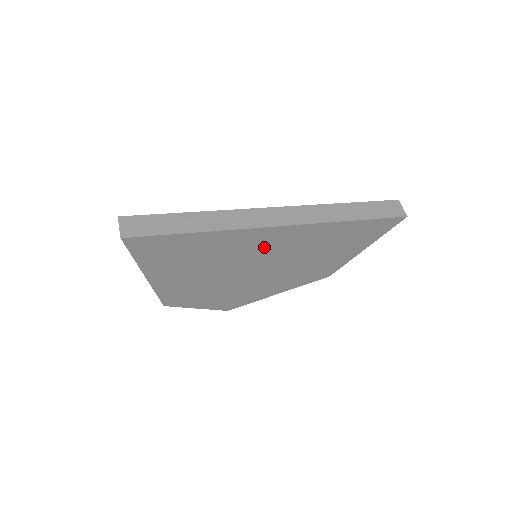
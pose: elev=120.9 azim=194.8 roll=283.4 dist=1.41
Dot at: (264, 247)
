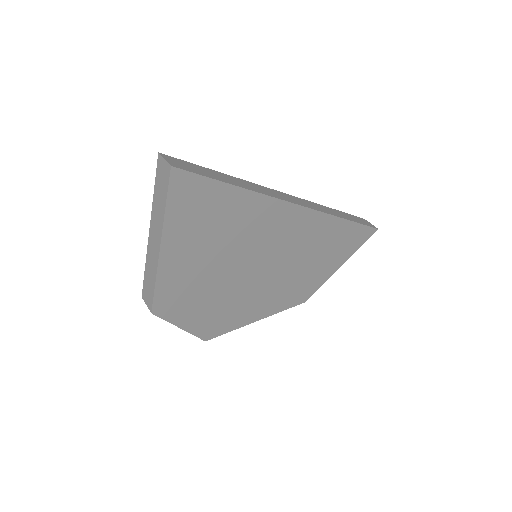
Dot at: (276, 234)
